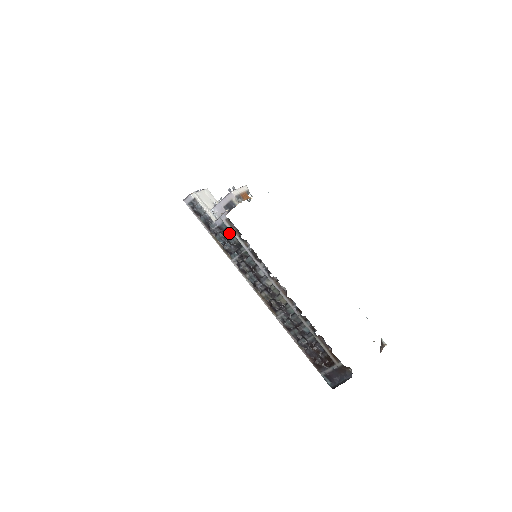
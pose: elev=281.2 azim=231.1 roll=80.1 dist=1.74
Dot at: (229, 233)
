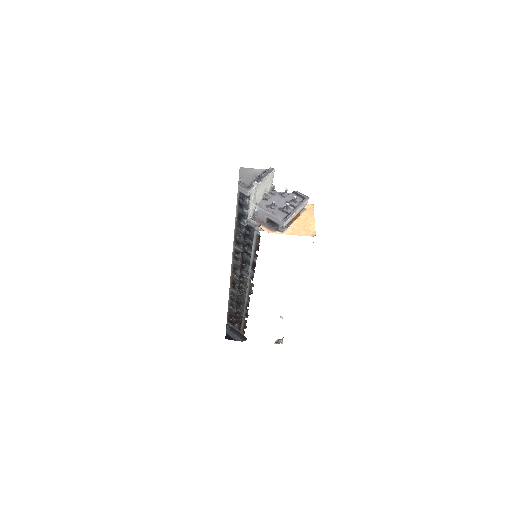
Dot at: (251, 235)
